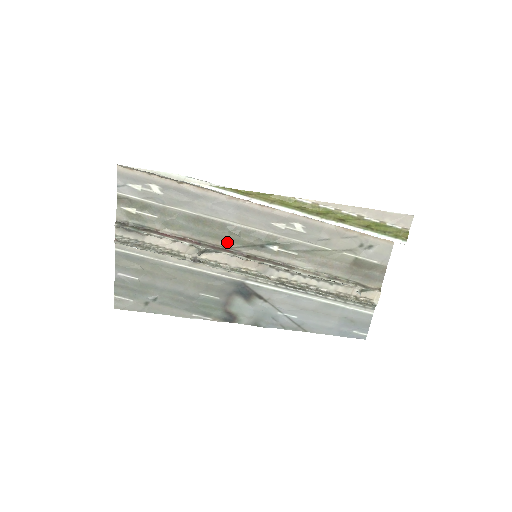
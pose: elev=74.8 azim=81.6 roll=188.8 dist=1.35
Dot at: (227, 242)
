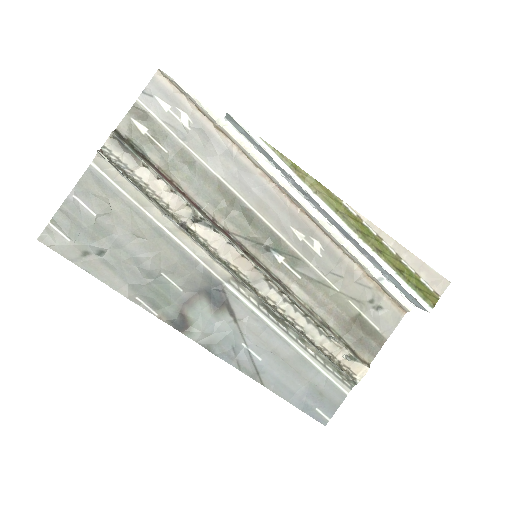
Dot at: (231, 224)
